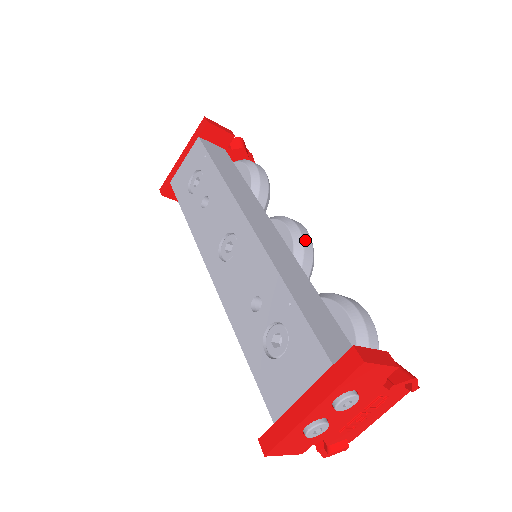
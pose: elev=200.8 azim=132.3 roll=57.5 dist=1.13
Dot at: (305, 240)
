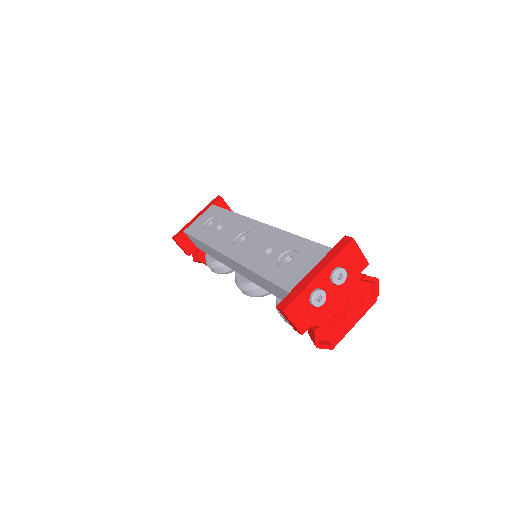
Dot at: occluded
